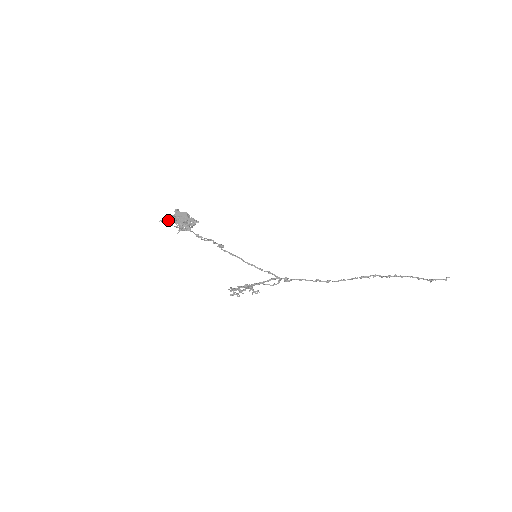
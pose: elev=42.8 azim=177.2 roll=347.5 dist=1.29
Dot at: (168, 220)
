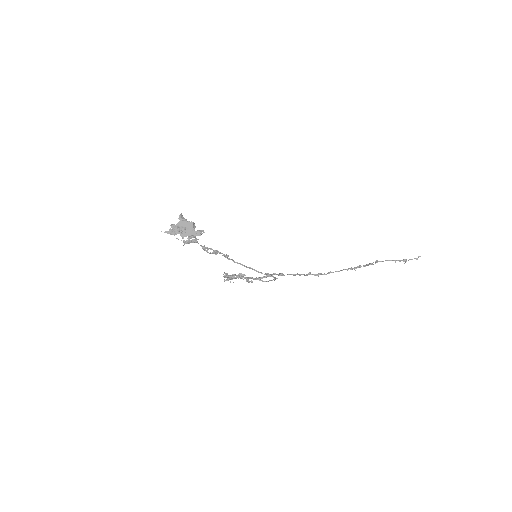
Dot at: (173, 232)
